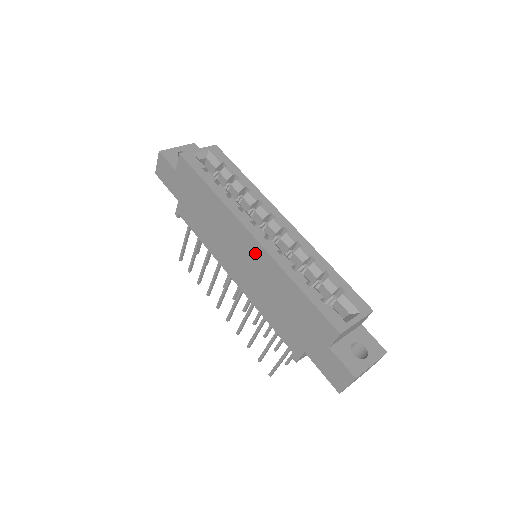
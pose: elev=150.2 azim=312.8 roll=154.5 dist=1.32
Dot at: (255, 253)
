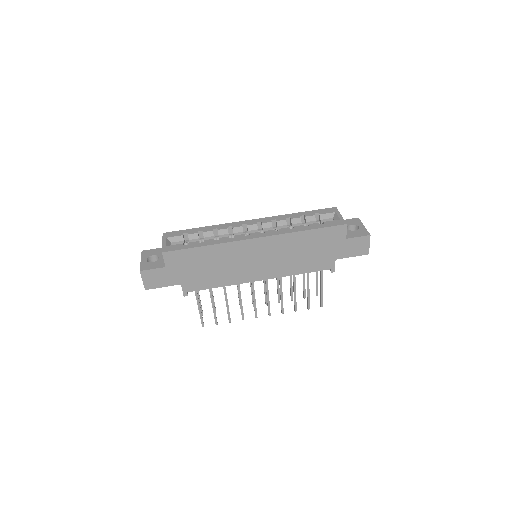
Dot at: (266, 246)
